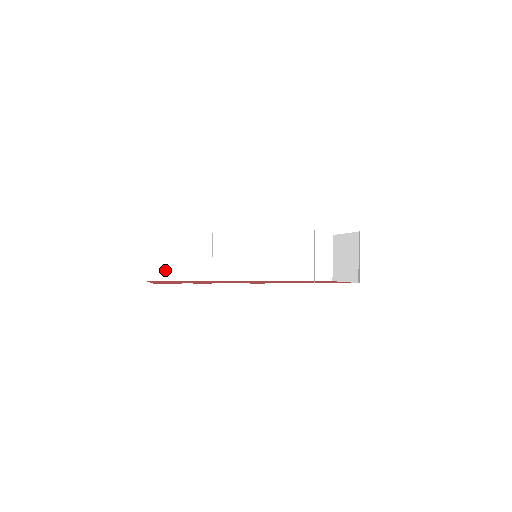
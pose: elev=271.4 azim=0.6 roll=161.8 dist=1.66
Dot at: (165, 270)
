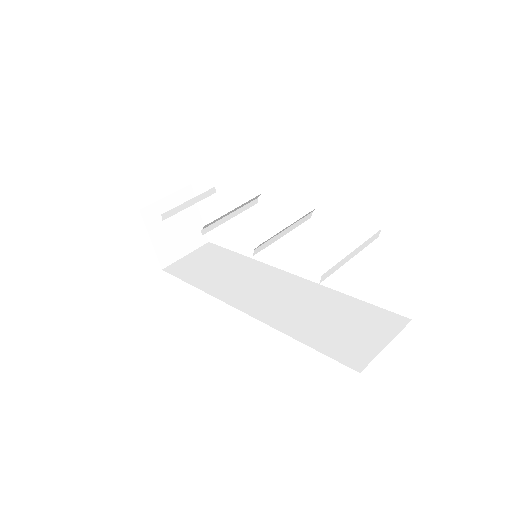
Dot at: (184, 269)
